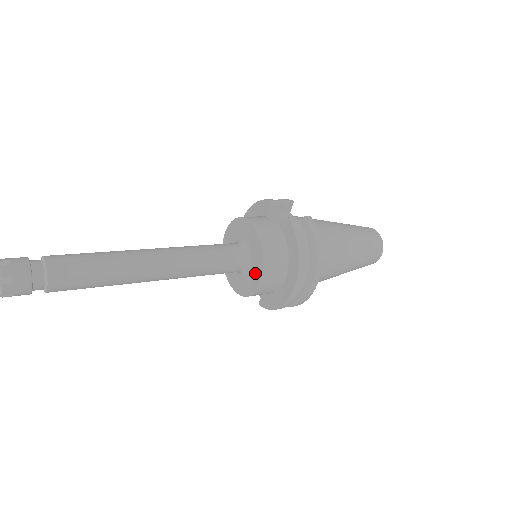
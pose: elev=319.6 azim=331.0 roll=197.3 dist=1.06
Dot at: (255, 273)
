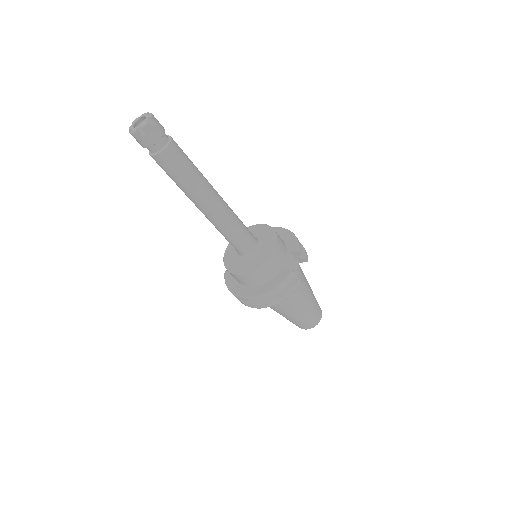
Dot at: (243, 266)
